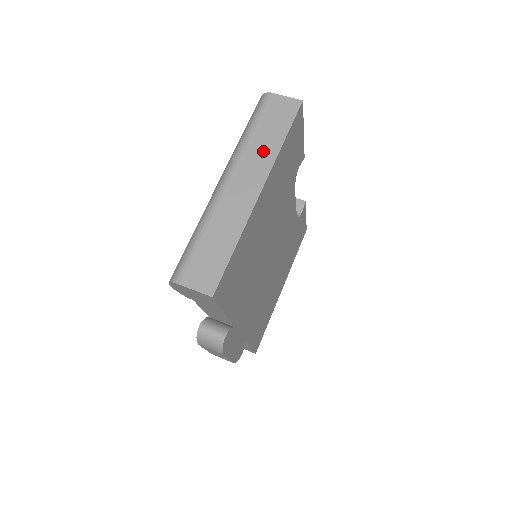
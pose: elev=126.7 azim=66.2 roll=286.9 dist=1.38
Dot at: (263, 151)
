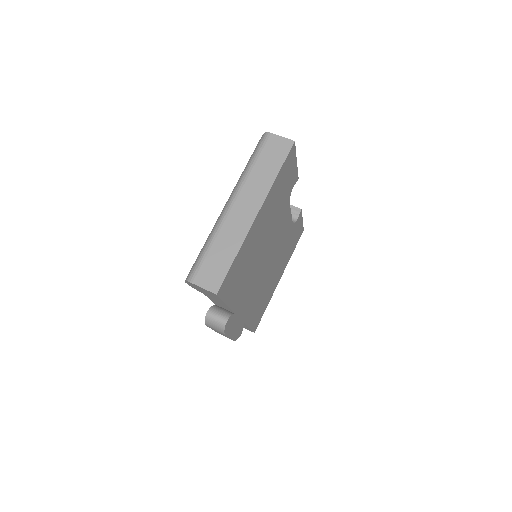
Dot at: (261, 182)
